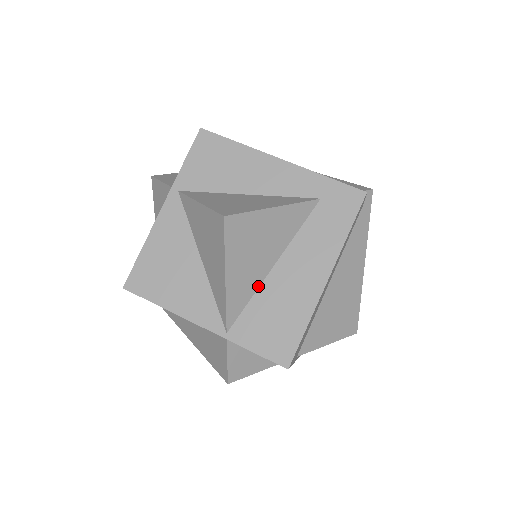
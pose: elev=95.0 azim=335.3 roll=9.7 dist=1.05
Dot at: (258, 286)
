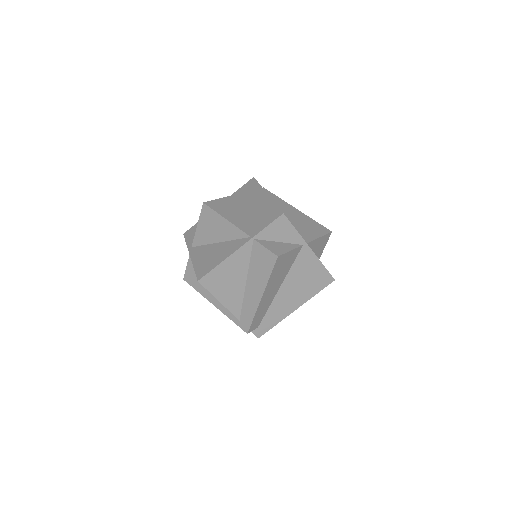
Dot at: (247, 220)
